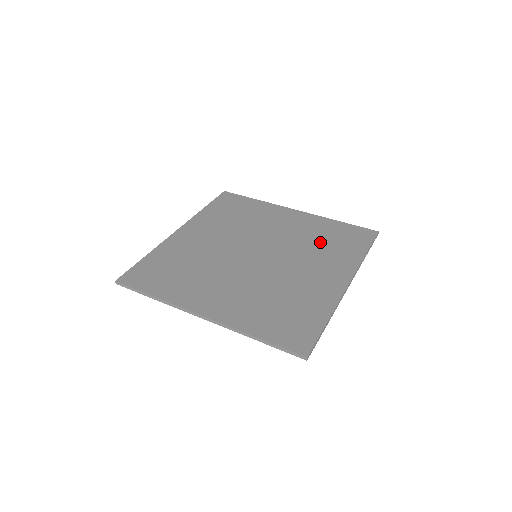
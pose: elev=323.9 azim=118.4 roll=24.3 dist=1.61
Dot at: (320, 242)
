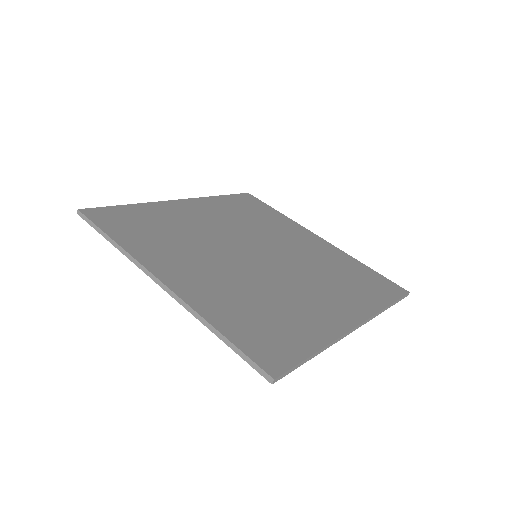
Dot at: (337, 273)
